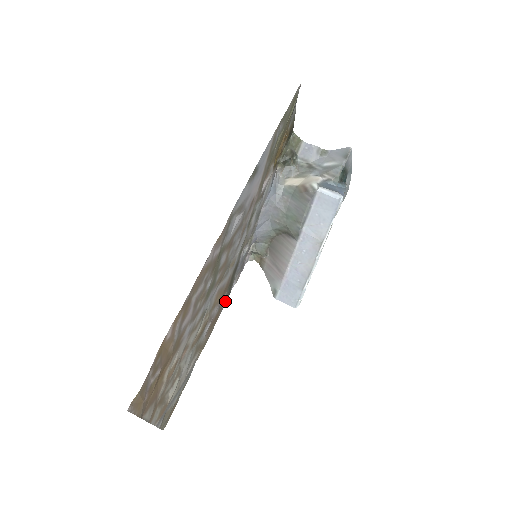
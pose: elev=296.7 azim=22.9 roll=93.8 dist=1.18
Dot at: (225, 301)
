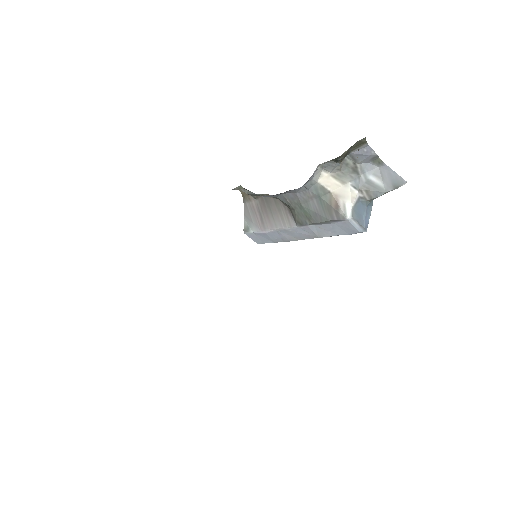
Dot at: occluded
